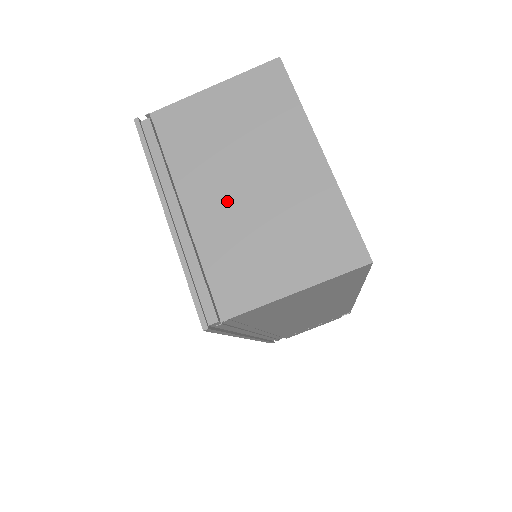
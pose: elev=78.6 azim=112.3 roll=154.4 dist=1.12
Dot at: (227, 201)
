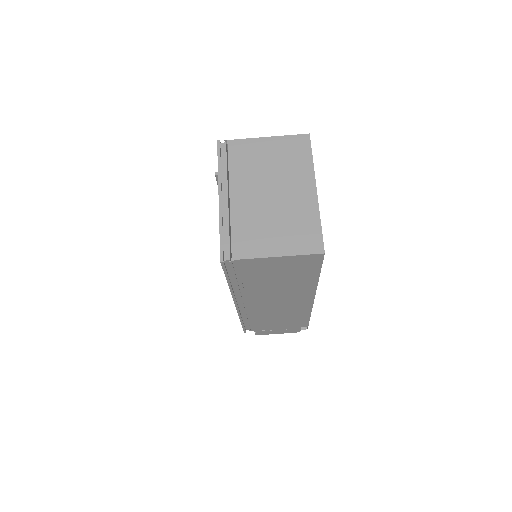
Dot at: (256, 199)
